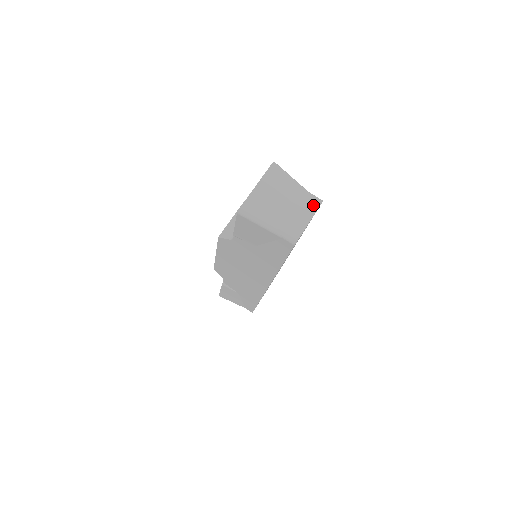
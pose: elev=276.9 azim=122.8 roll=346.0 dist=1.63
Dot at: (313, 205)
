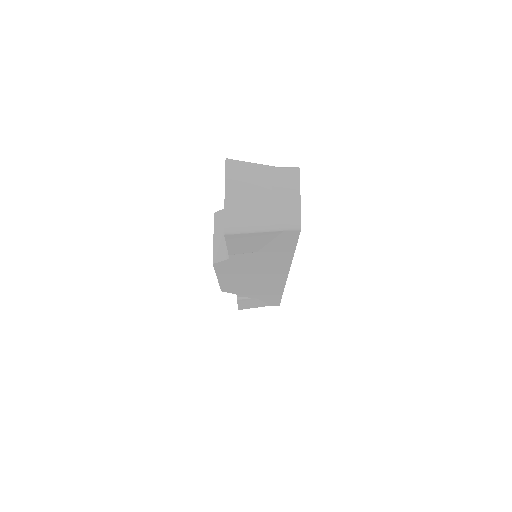
Dot at: (293, 178)
